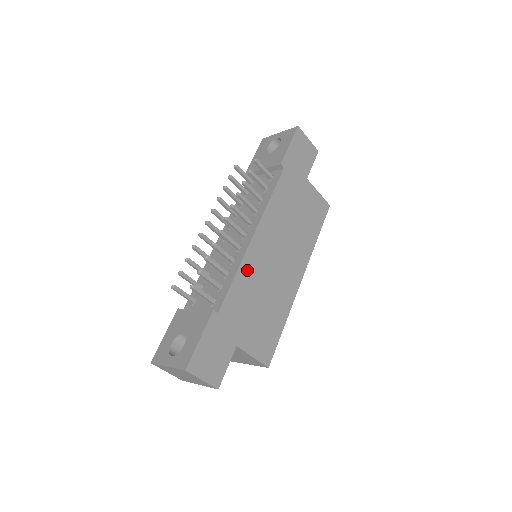
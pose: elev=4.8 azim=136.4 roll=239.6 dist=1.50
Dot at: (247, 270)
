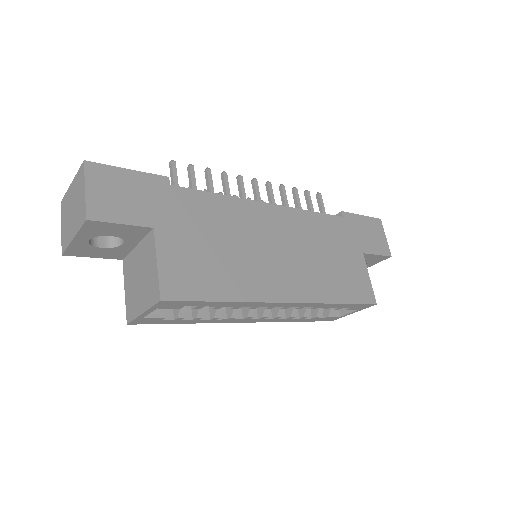
Dot at: (235, 209)
